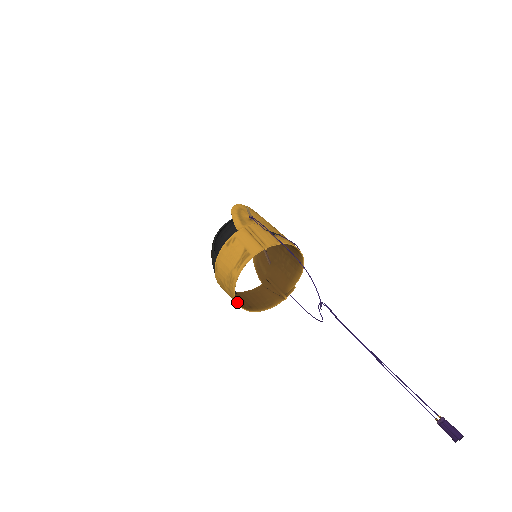
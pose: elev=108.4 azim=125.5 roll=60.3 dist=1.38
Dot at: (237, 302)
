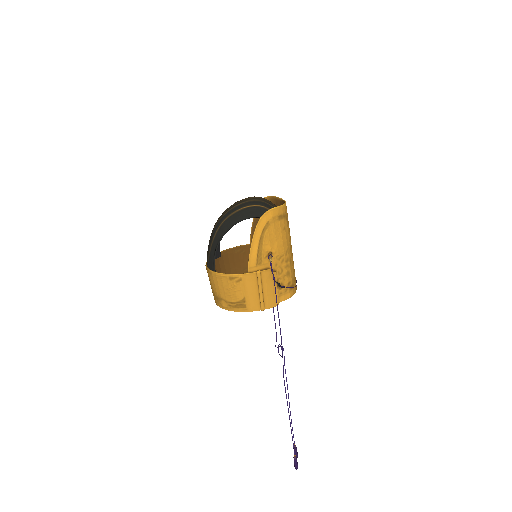
Dot at: occluded
